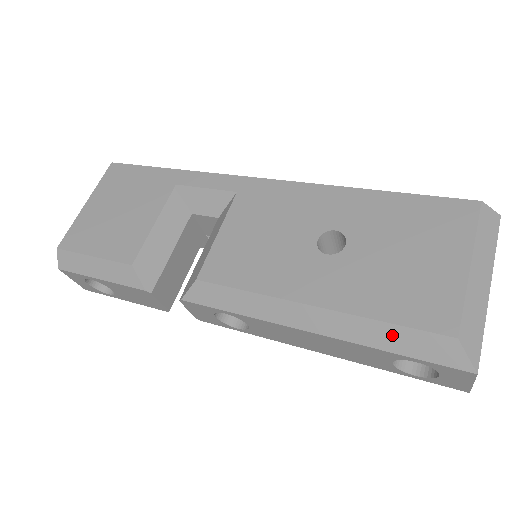
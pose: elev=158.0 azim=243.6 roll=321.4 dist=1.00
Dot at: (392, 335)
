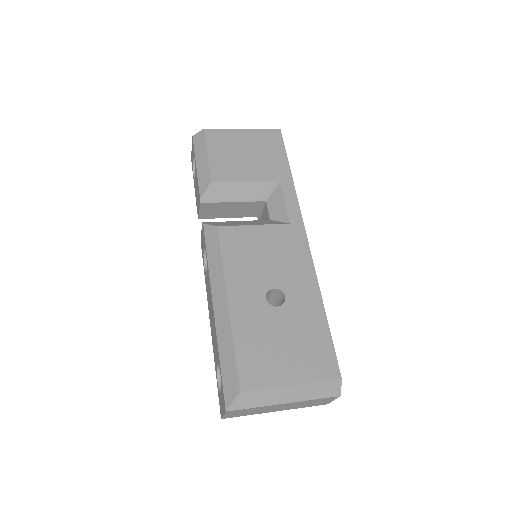
Dot at: (229, 355)
